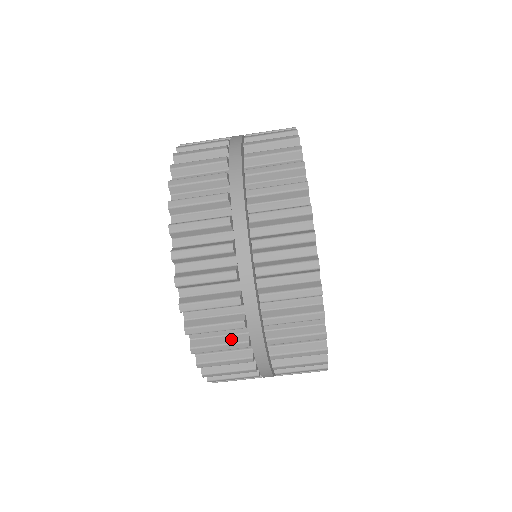
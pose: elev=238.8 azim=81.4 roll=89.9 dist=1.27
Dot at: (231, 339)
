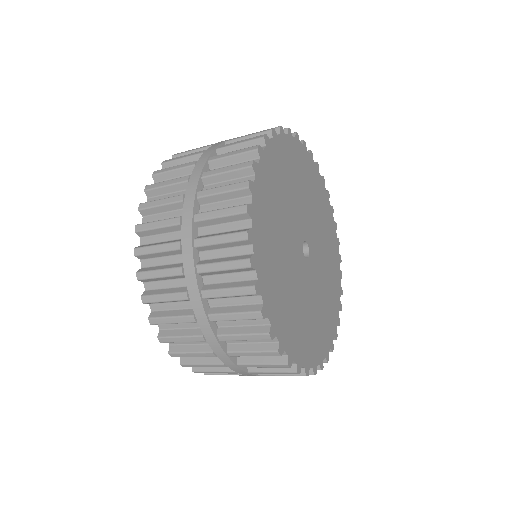
Dot at: (200, 348)
